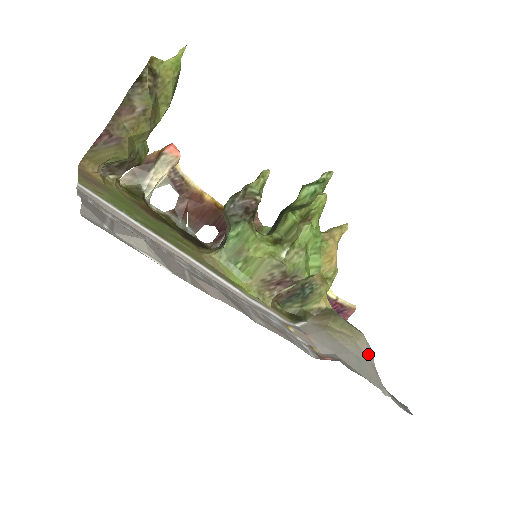
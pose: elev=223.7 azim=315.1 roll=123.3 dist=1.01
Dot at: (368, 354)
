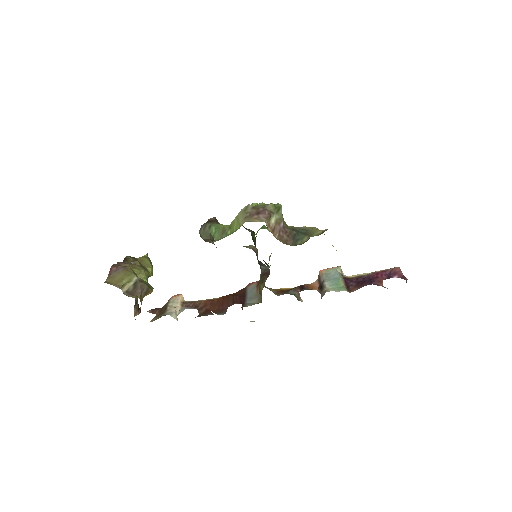
Dot at: occluded
